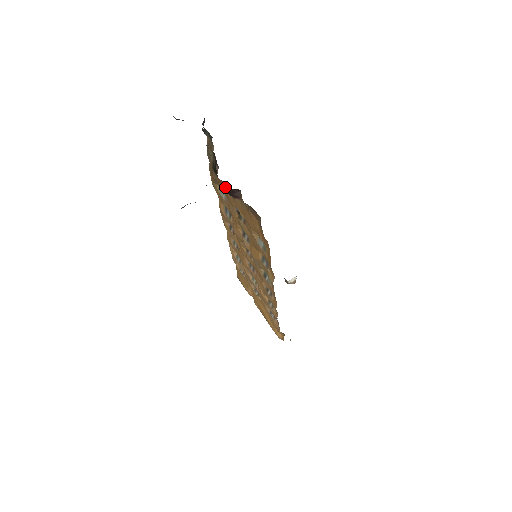
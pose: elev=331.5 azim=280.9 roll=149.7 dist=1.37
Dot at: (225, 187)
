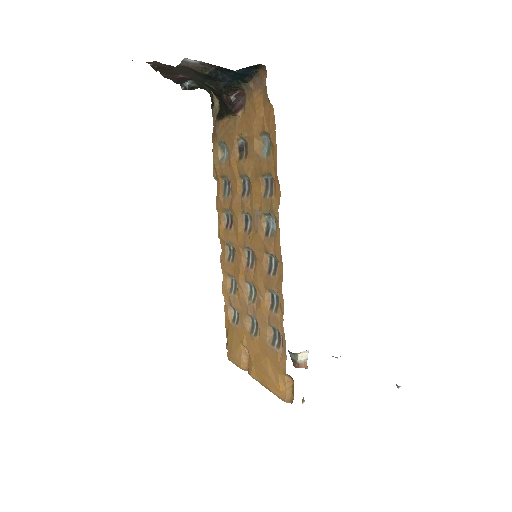
Dot at: (228, 123)
